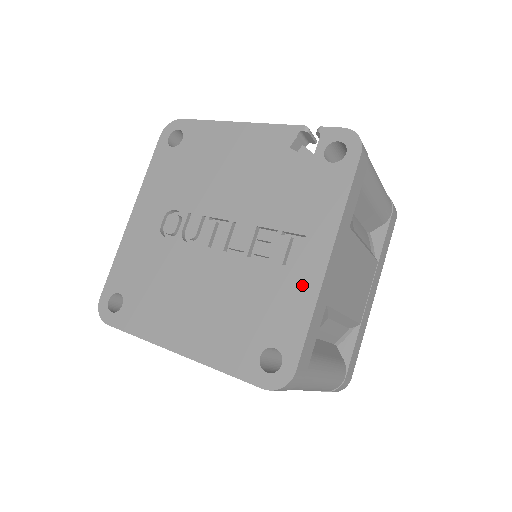
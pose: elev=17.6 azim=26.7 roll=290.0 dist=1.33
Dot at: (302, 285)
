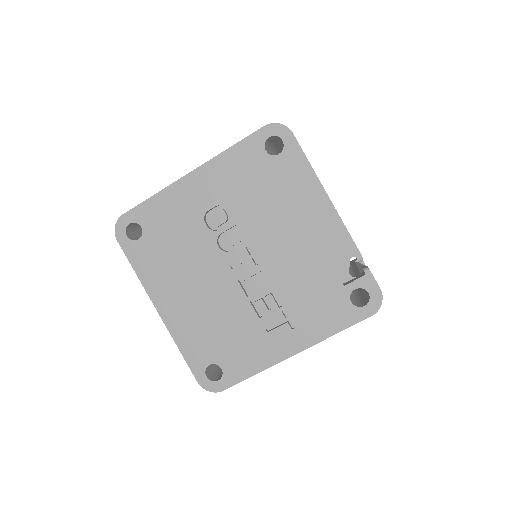
Dot at: (266, 353)
